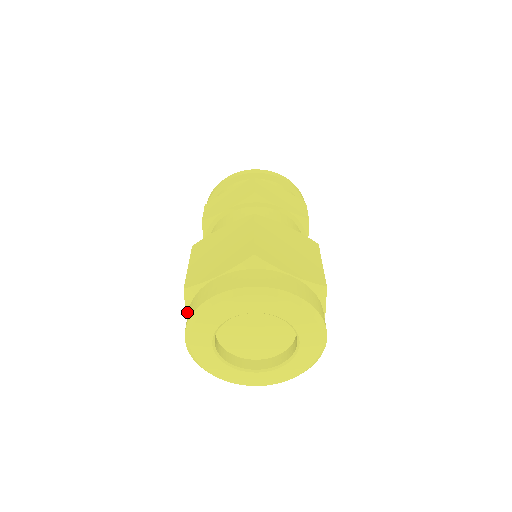
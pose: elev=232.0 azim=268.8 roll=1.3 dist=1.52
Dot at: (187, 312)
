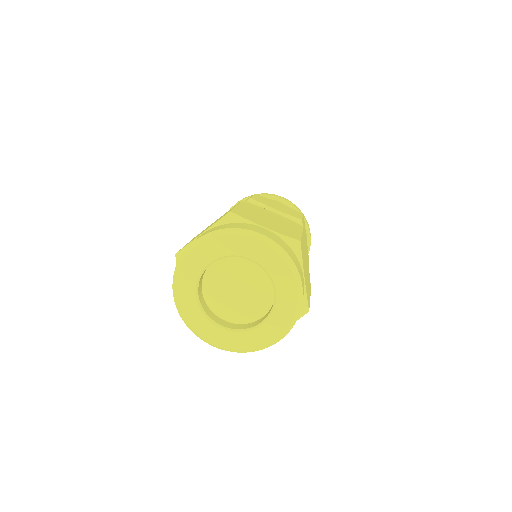
Dot at: (212, 227)
